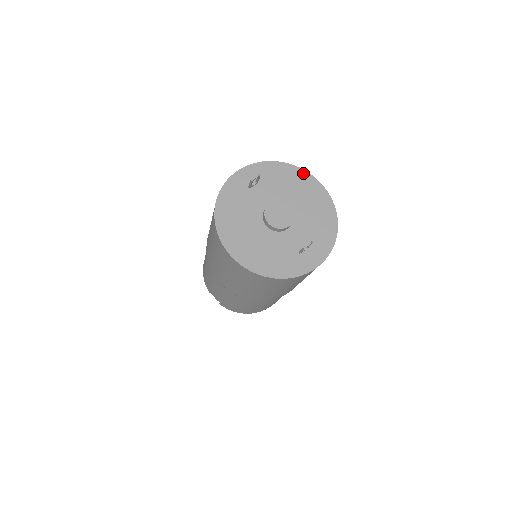
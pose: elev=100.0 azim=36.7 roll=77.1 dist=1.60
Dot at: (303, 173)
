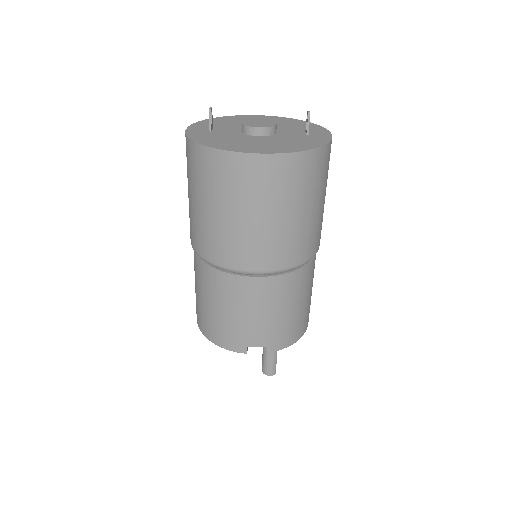
Dot at: (235, 116)
